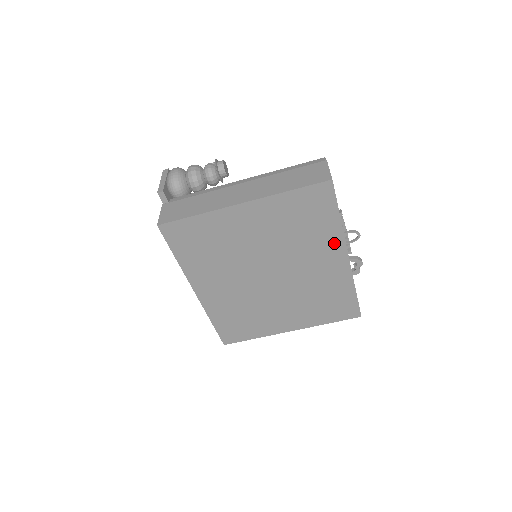
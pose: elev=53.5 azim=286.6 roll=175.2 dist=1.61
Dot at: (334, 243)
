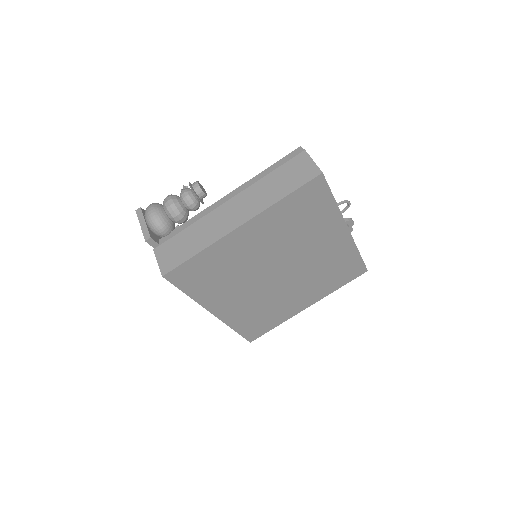
Dot at: (334, 224)
